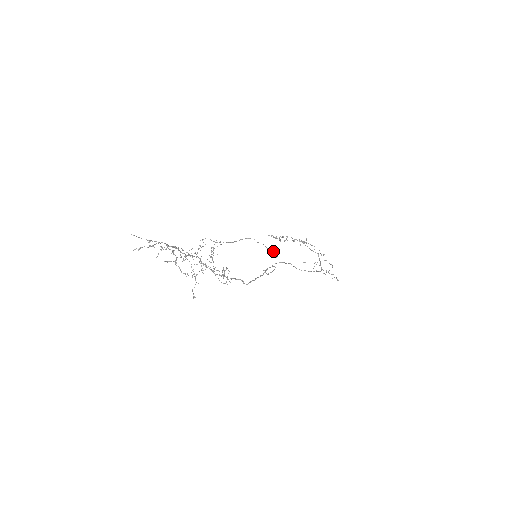
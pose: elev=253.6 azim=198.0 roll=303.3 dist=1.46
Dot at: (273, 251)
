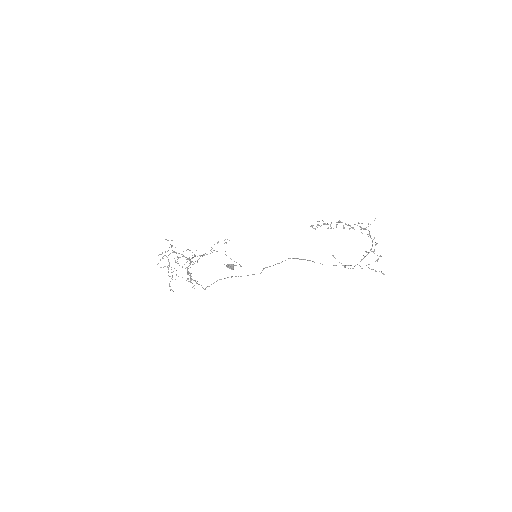
Dot at: (226, 266)
